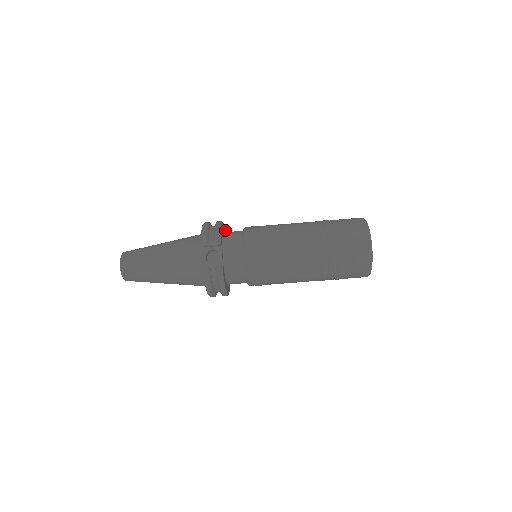
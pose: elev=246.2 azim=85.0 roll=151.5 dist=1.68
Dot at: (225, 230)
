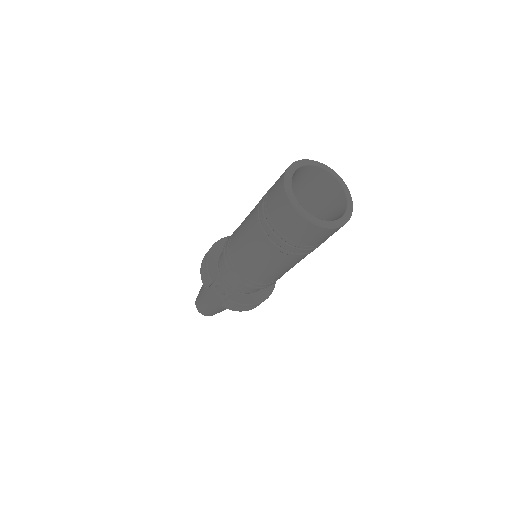
Dot at: occluded
